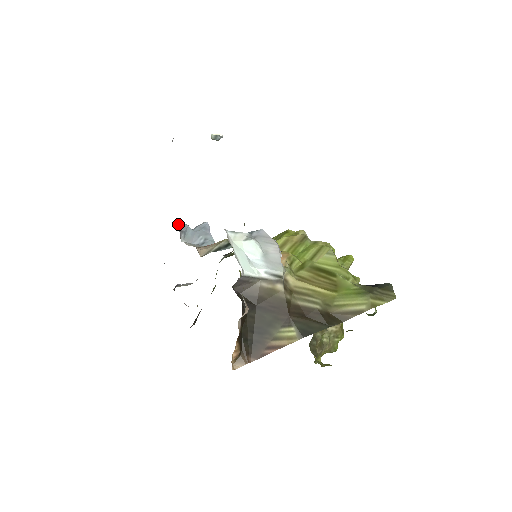
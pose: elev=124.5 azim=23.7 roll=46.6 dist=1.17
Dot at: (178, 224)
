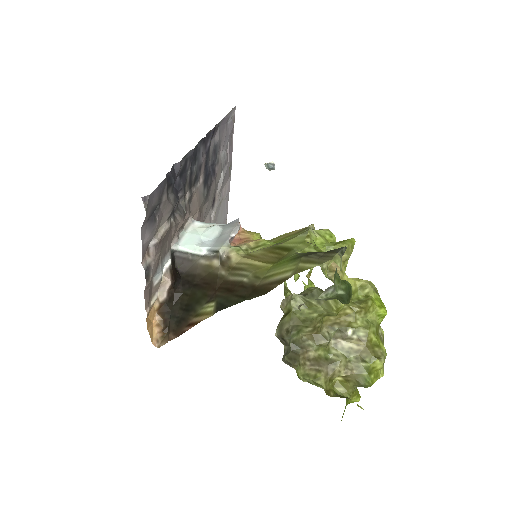
Dot at: occluded
